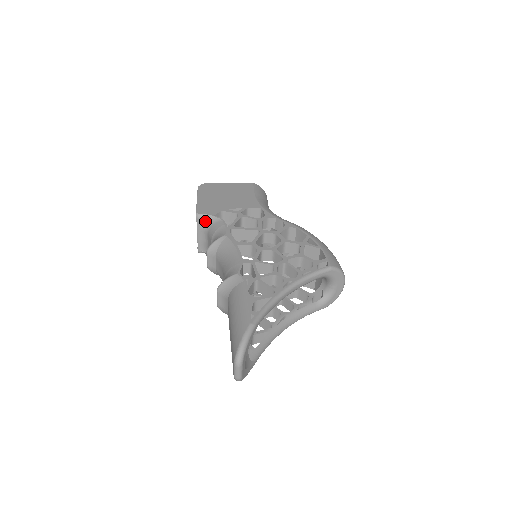
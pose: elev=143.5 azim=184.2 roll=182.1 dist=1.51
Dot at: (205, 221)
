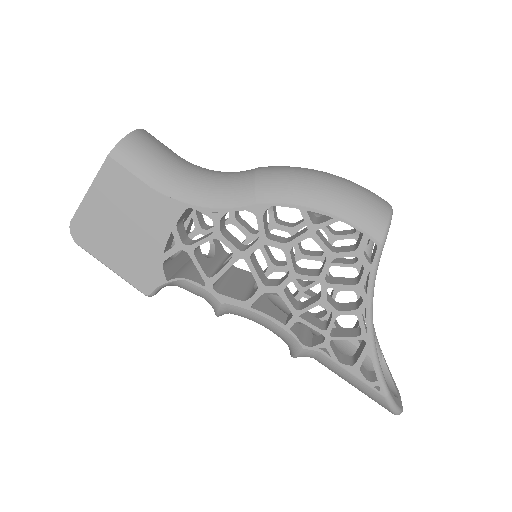
Dot at: occluded
